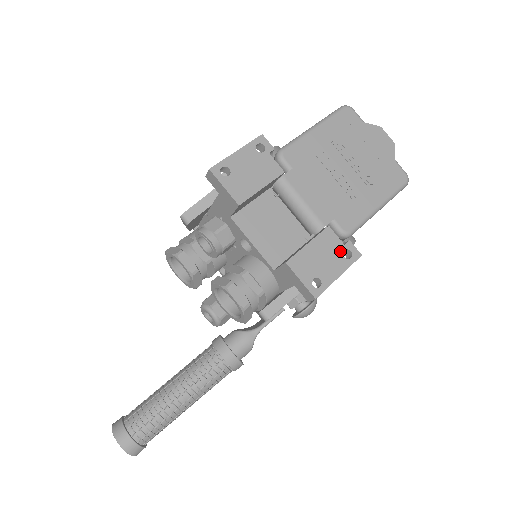
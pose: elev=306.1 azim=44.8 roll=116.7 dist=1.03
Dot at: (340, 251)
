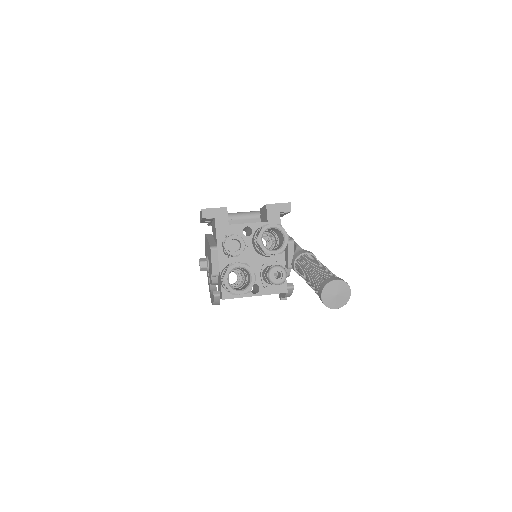
Dot at: occluded
